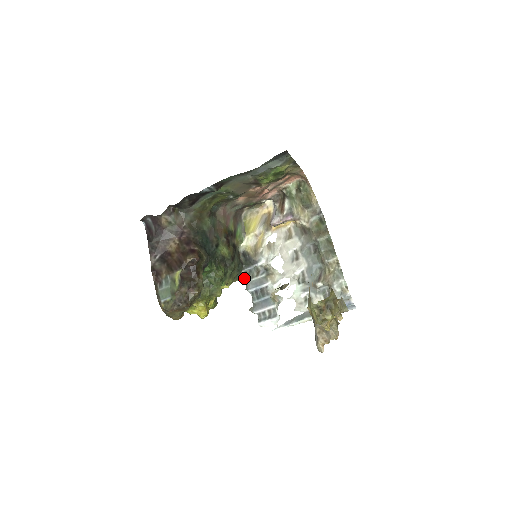
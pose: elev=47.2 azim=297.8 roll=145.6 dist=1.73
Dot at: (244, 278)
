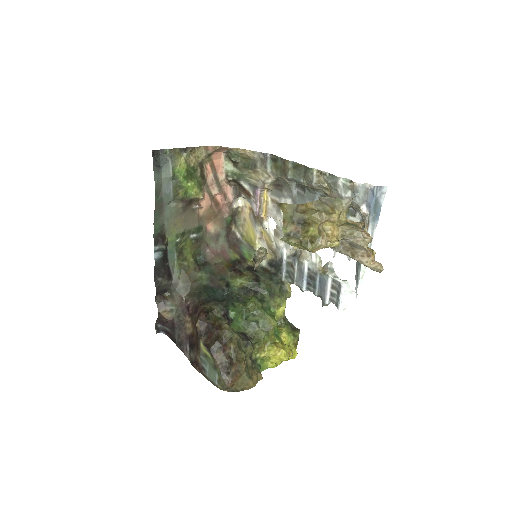
Dot at: occluded
